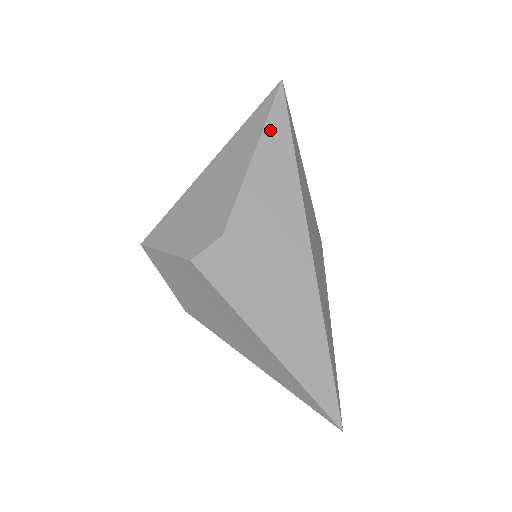
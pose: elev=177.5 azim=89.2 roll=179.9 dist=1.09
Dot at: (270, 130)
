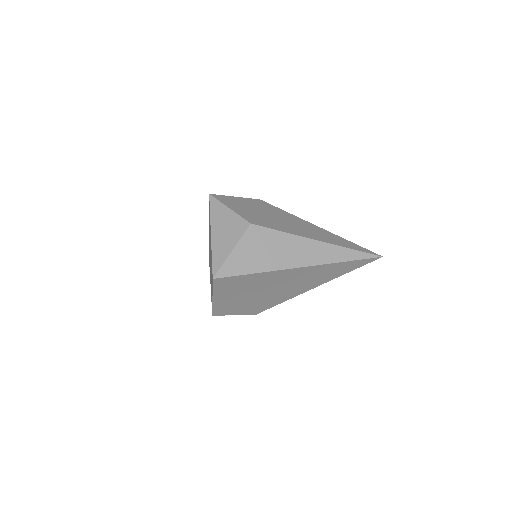
Dot at: occluded
